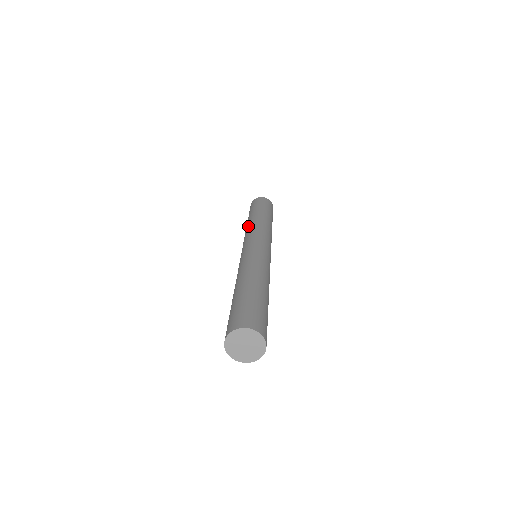
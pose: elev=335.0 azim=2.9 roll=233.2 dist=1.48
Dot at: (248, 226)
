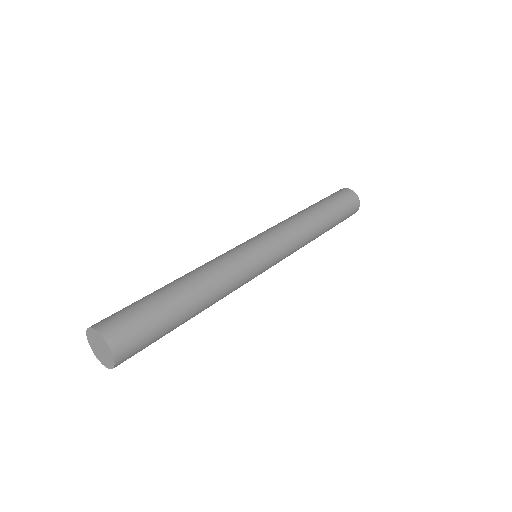
Dot at: (289, 217)
